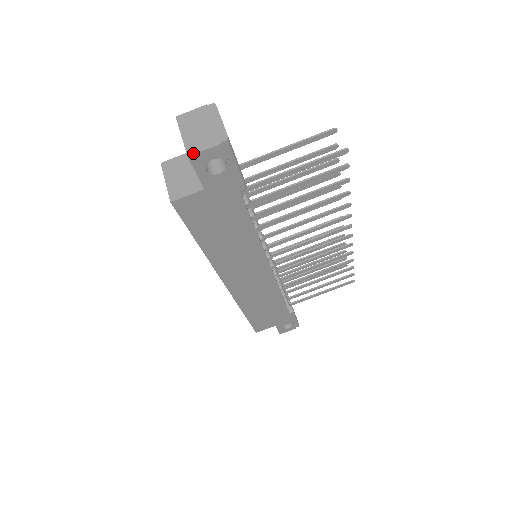
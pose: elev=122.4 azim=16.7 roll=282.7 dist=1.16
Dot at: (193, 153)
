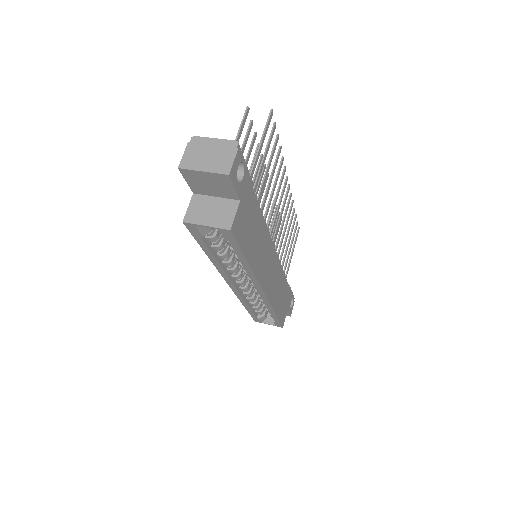
Dot at: (229, 170)
